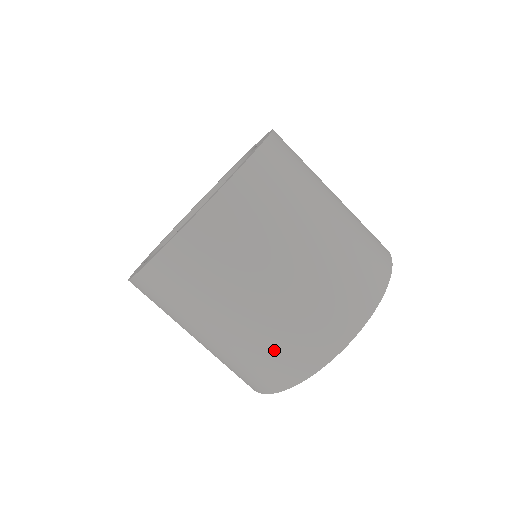
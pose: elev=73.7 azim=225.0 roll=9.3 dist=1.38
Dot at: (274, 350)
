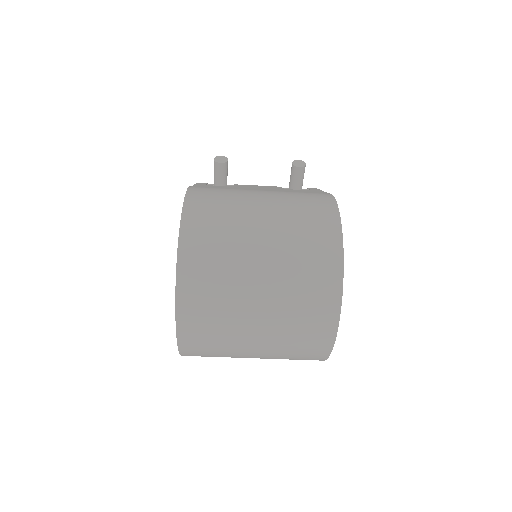
Dot at: (292, 358)
